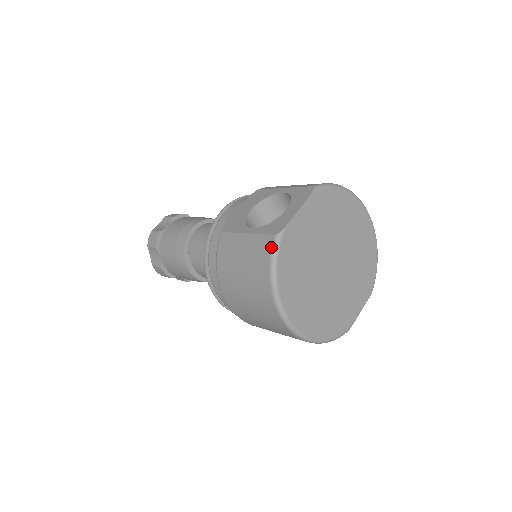
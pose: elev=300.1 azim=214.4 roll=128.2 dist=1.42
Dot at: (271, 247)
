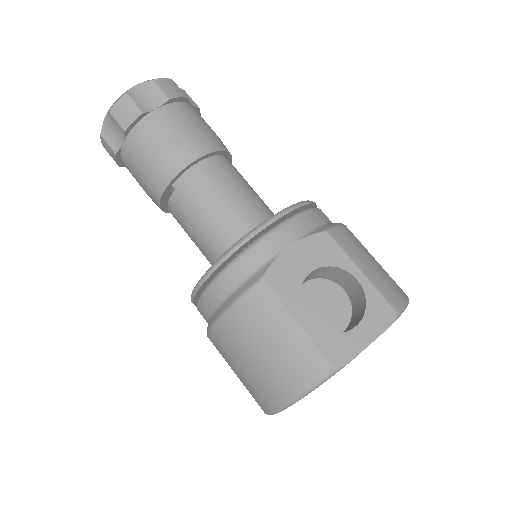
Dot at: (321, 376)
